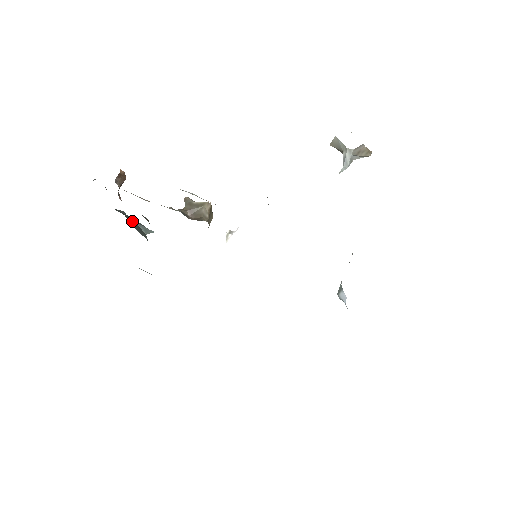
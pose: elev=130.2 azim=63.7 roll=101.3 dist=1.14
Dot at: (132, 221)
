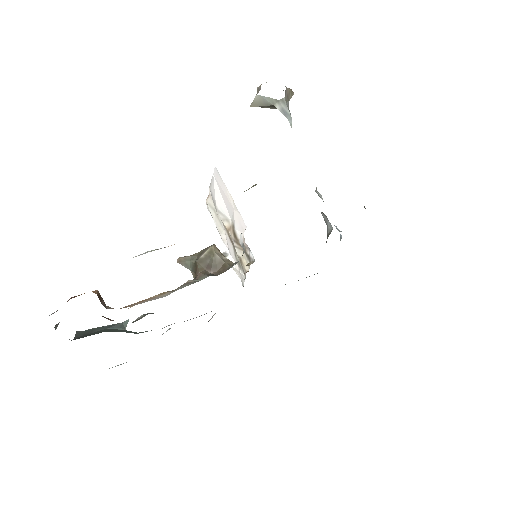
Dot at: (110, 331)
